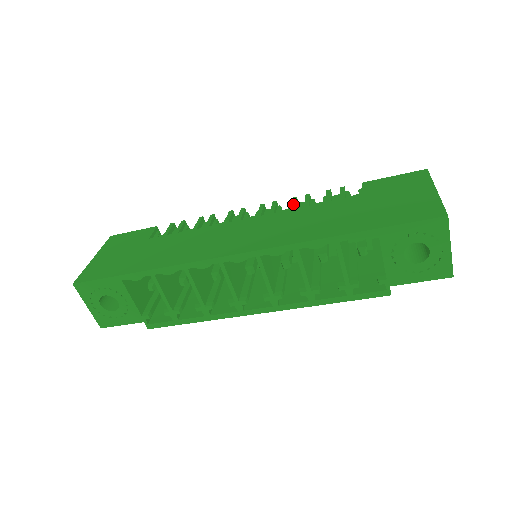
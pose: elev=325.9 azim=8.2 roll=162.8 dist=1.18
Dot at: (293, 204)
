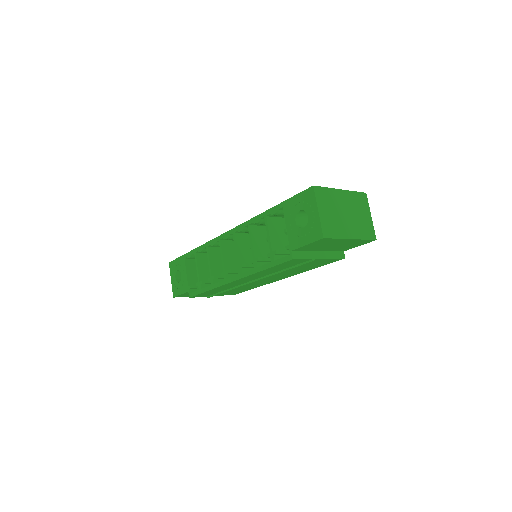
Dot at: occluded
